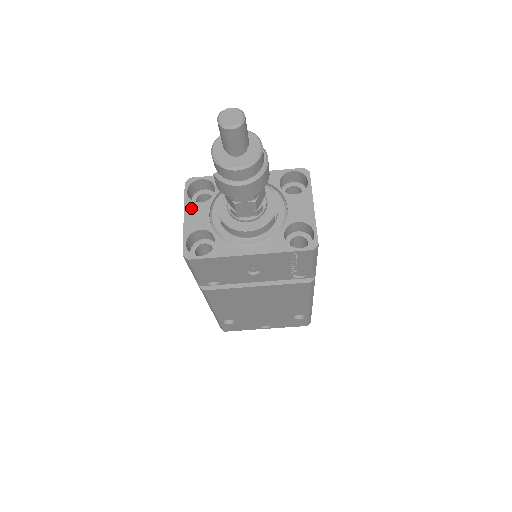
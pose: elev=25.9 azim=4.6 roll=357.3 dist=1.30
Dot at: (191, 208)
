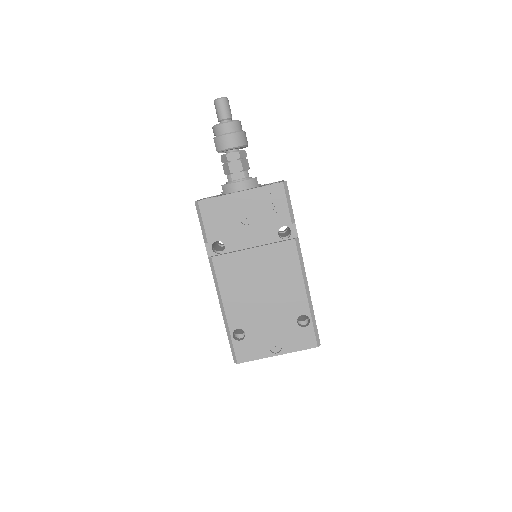
Dot at: (204, 198)
